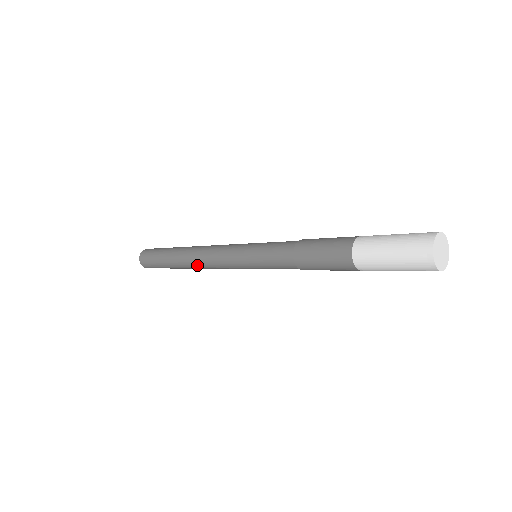
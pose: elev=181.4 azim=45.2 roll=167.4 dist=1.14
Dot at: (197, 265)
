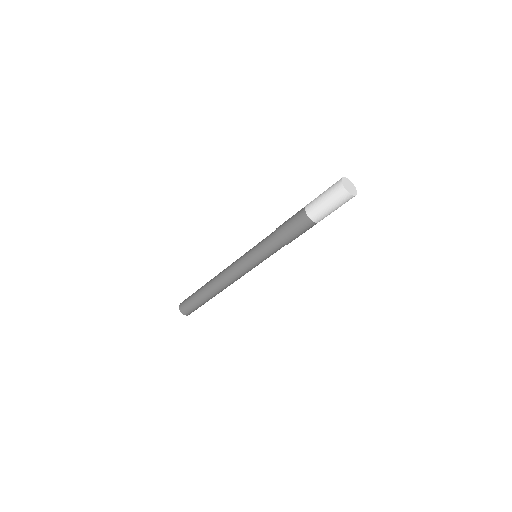
Dot at: (220, 285)
